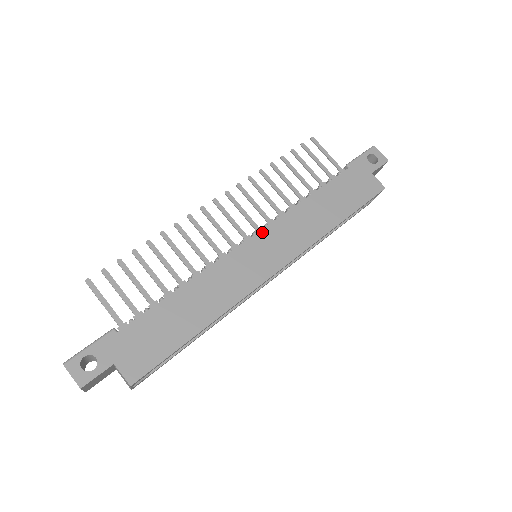
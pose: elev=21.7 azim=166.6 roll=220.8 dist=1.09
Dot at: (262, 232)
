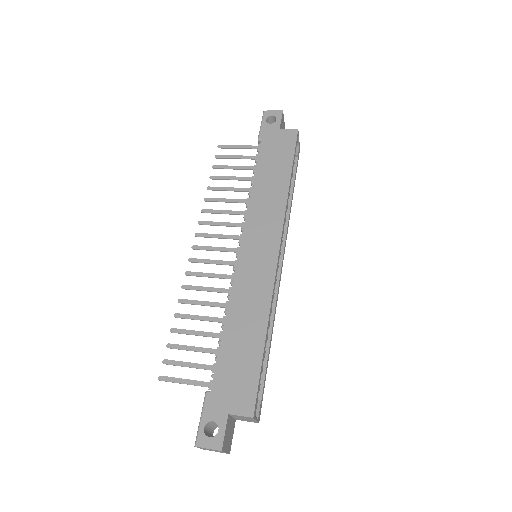
Dot at: (244, 236)
